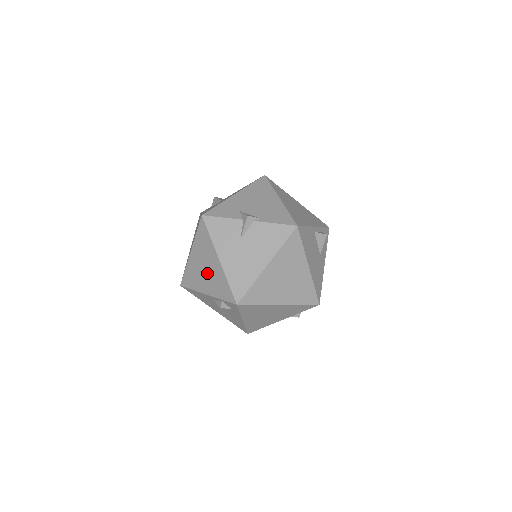
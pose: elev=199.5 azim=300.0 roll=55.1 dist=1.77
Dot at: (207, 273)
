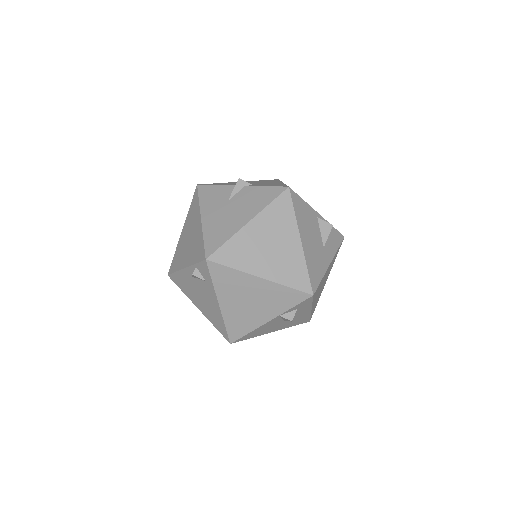
Dot at: (190, 242)
